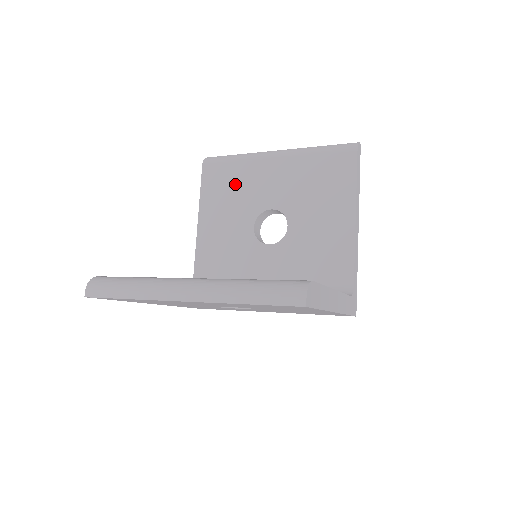
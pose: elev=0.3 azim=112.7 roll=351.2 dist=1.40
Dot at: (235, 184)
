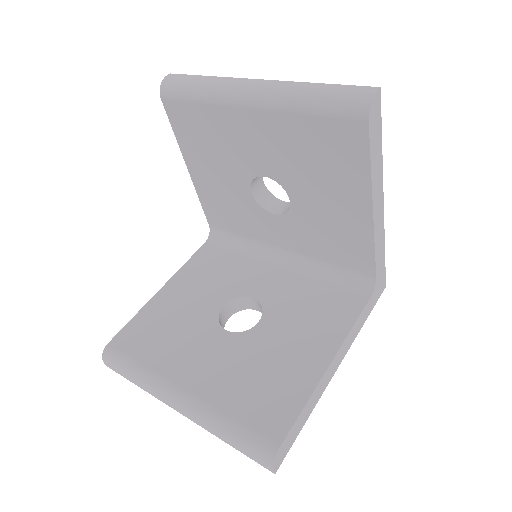
Dot at: (211, 135)
